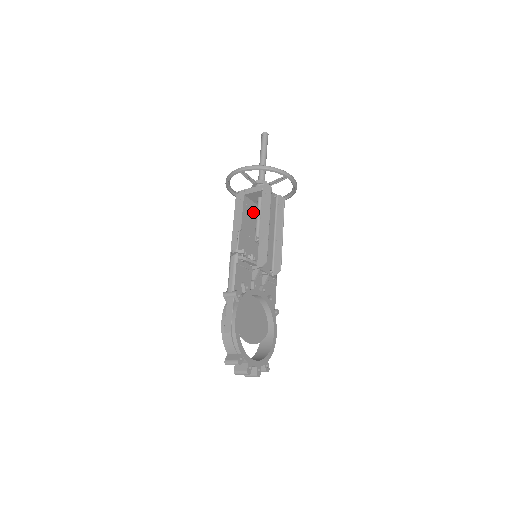
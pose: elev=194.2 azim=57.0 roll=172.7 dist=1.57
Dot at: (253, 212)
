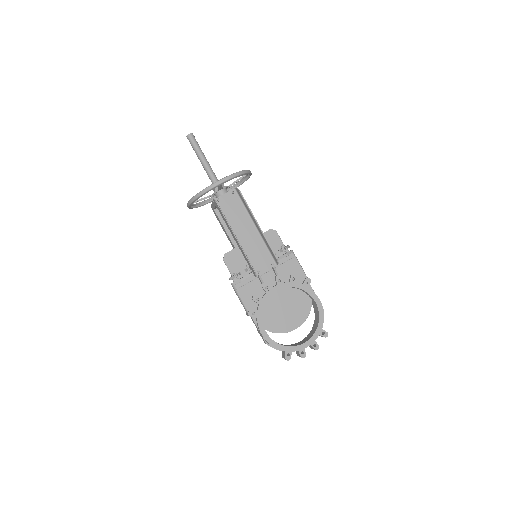
Dot at: occluded
